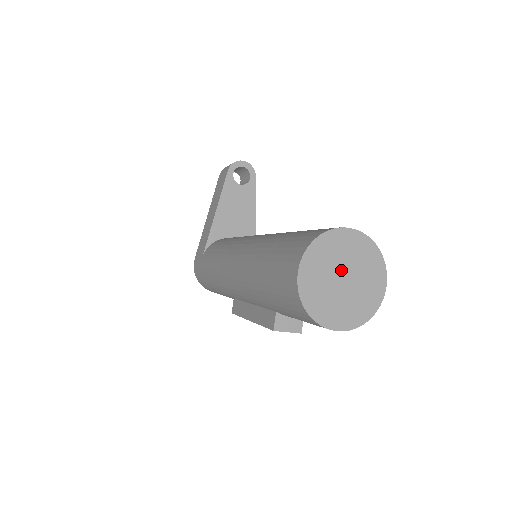
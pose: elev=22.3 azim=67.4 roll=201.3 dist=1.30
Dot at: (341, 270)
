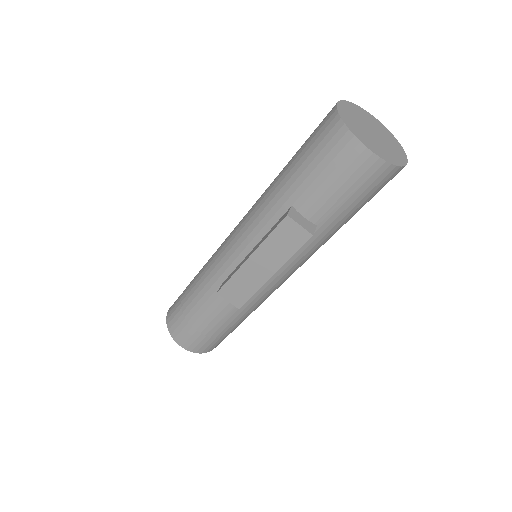
Dot at: (370, 127)
